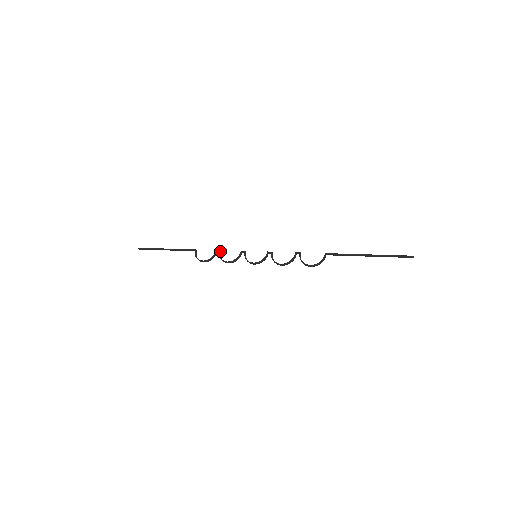
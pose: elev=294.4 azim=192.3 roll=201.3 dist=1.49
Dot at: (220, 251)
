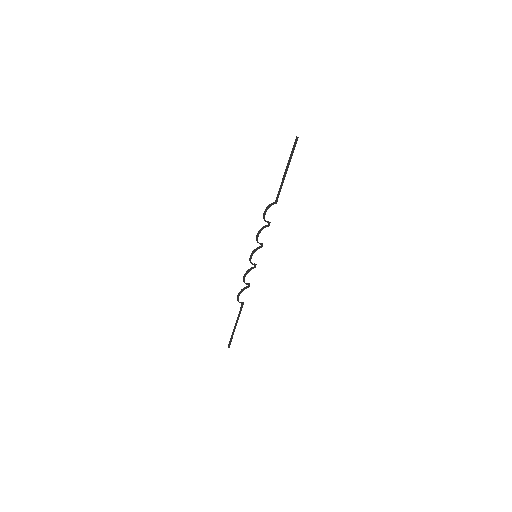
Dot at: (249, 284)
